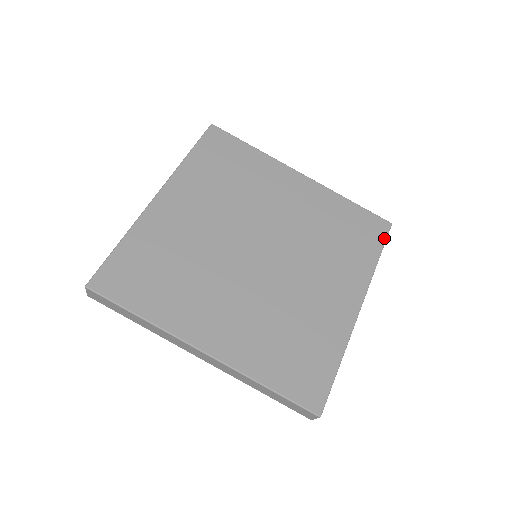
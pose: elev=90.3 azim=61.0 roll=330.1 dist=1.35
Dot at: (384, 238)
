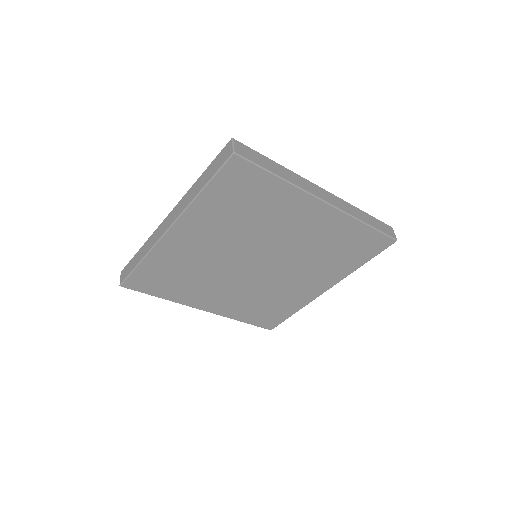
Dot at: (380, 252)
